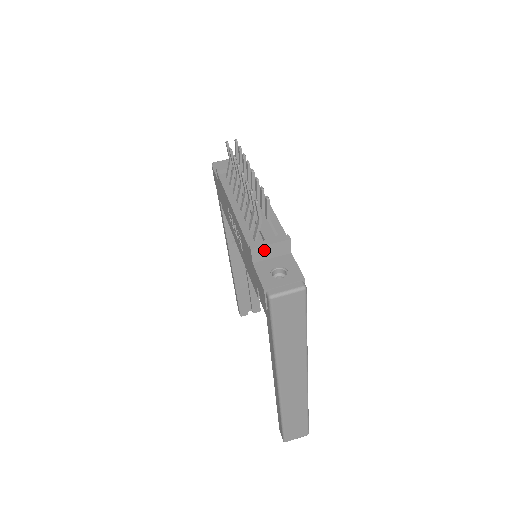
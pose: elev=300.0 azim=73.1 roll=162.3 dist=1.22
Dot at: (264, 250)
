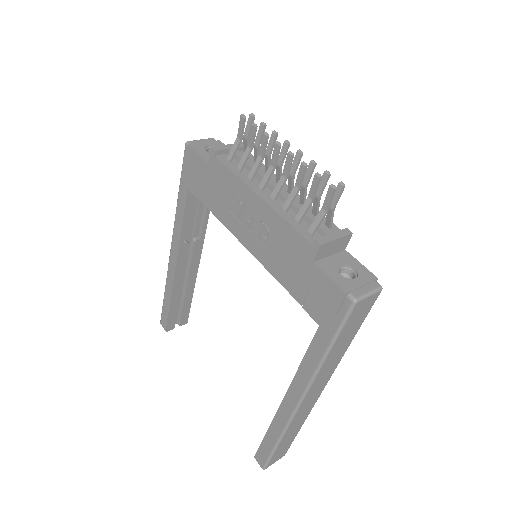
Dot at: (329, 246)
